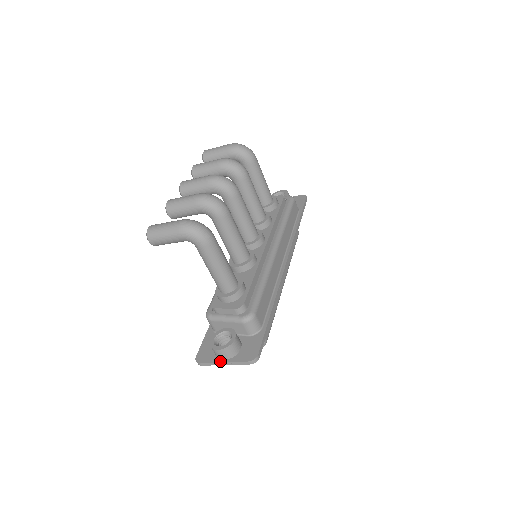
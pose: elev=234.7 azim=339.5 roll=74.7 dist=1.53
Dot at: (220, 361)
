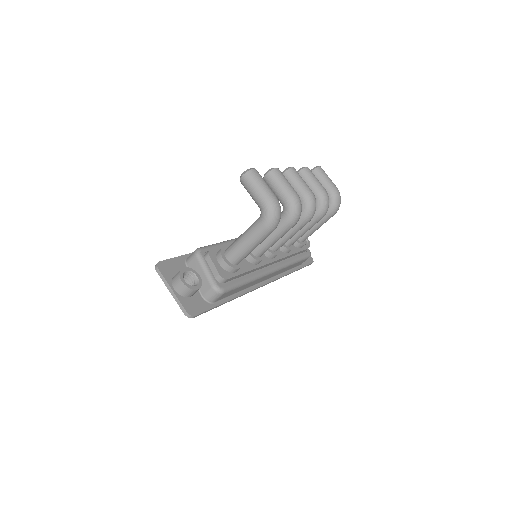
Dot at: (171, 286)
